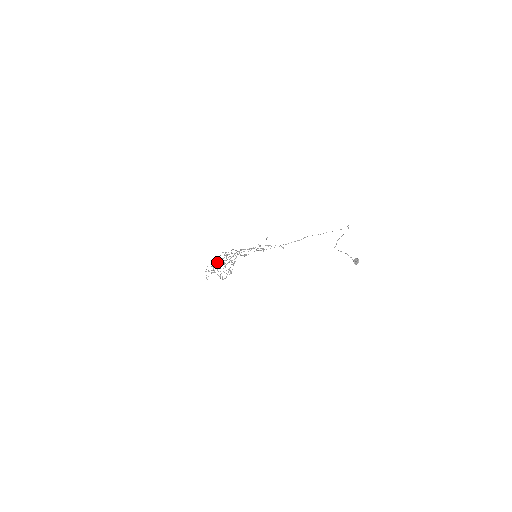
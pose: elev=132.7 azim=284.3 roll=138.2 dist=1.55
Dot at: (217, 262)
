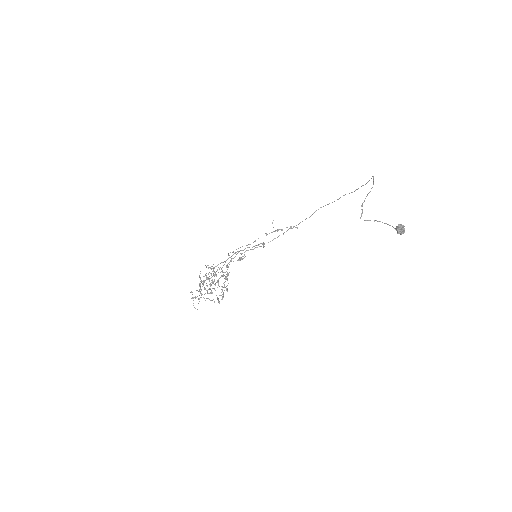
Dot at: occluded
